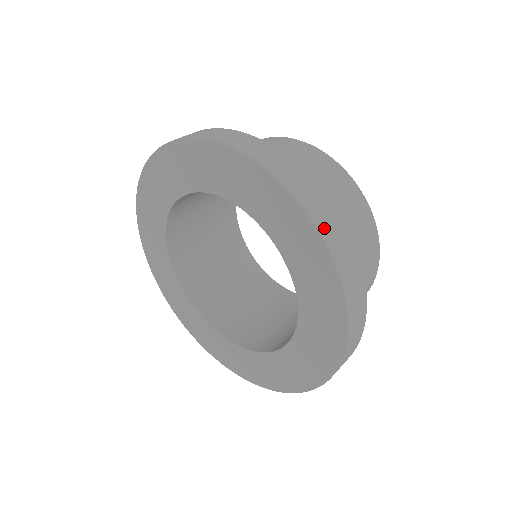
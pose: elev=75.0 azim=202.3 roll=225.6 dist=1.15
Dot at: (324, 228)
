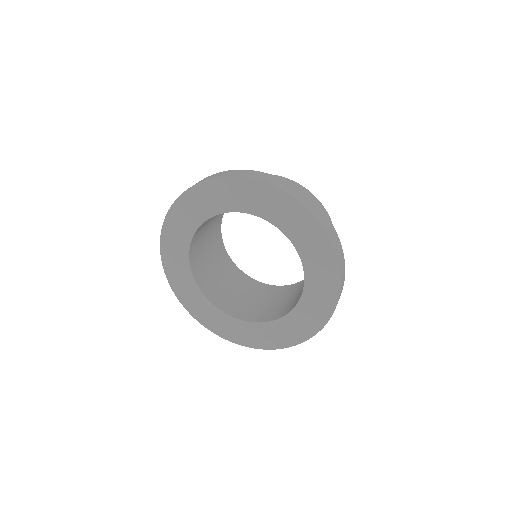
Dot at: (276, 184)
